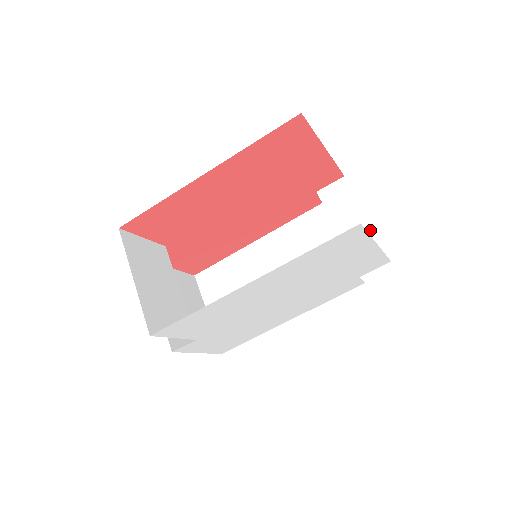
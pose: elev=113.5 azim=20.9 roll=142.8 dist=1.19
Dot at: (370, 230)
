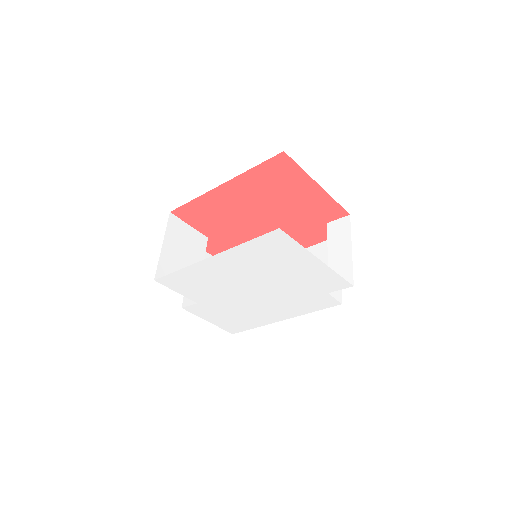
Dot at: (350, 259)
